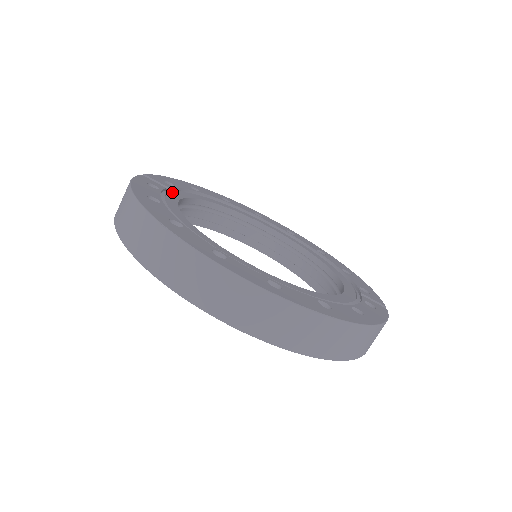
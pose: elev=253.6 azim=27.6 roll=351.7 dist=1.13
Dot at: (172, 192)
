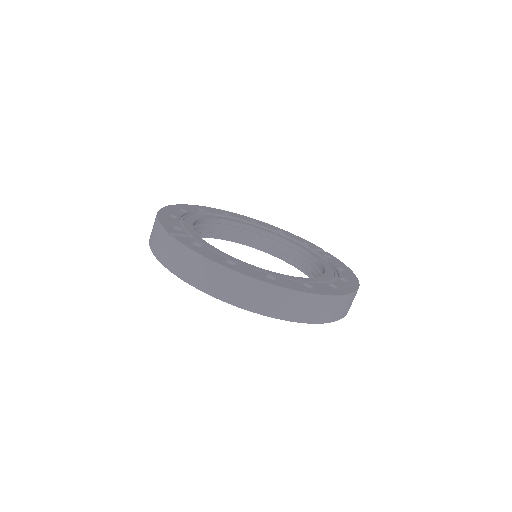
Dot at: (194, 238)
